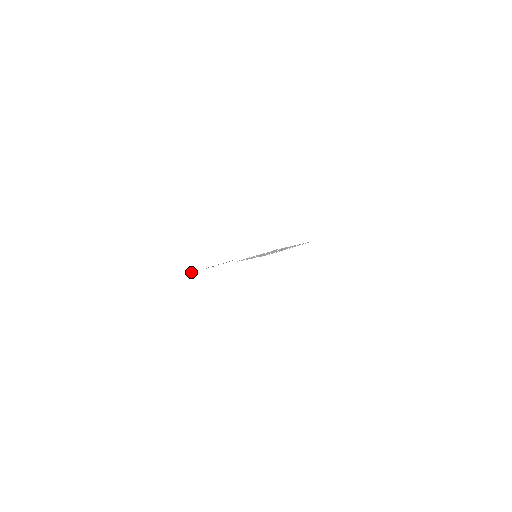
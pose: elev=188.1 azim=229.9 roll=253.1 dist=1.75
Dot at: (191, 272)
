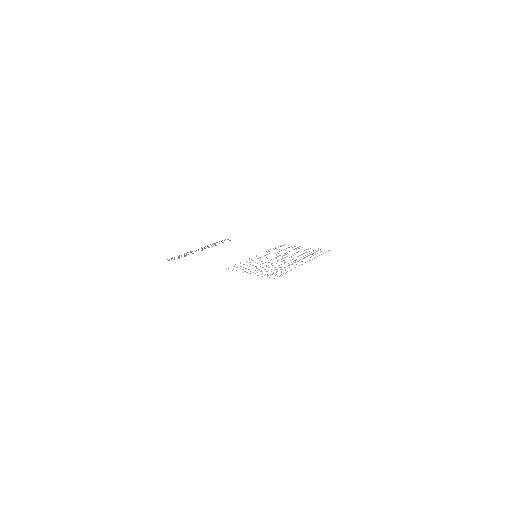
Dot at: (169, 259)
